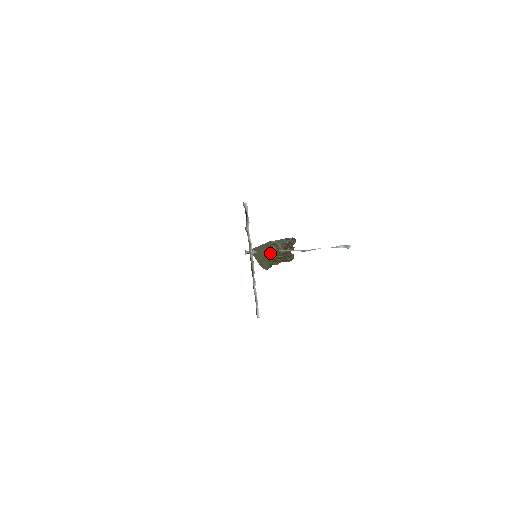
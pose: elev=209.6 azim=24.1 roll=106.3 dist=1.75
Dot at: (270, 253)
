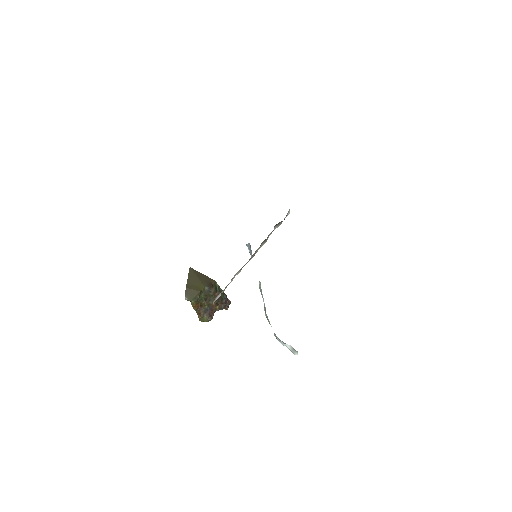
Dot at: (206, 290)
